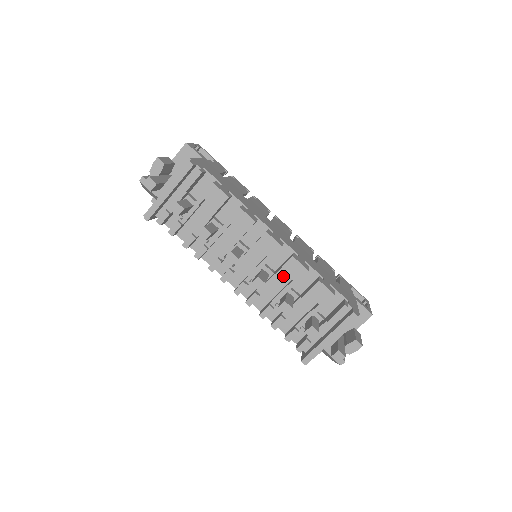
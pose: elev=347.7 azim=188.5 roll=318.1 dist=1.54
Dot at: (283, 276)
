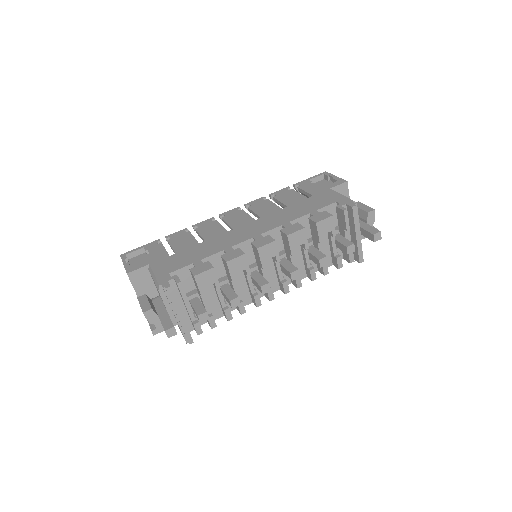
Dot at: occluded
